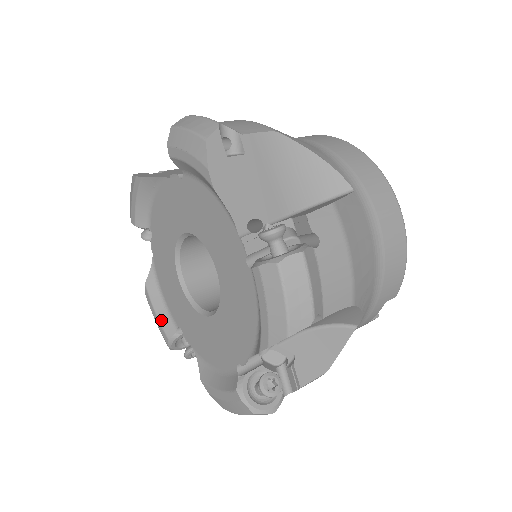
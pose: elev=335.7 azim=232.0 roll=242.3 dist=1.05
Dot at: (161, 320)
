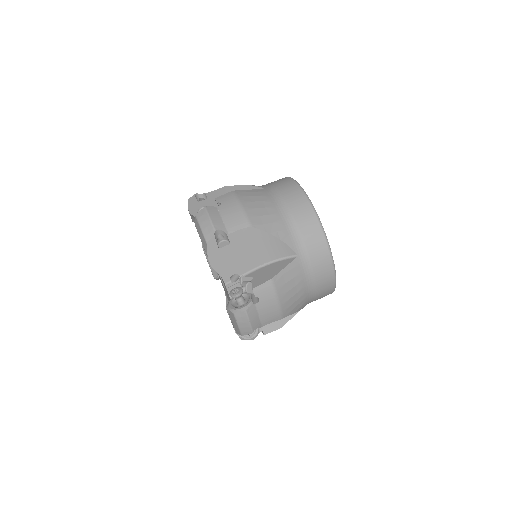
Dot at: (211, 267)
